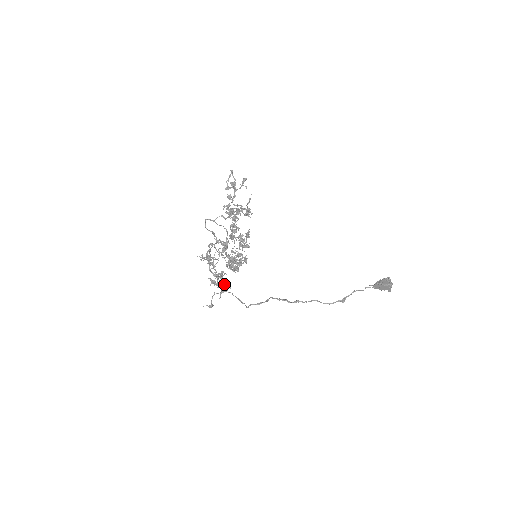
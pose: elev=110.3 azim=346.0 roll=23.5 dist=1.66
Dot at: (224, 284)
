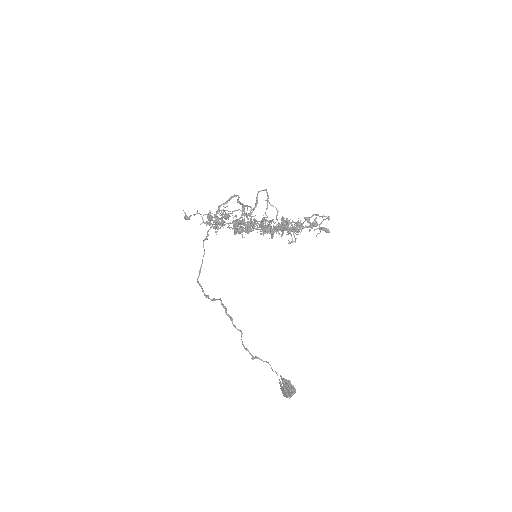
Dot at: (215, 224)
